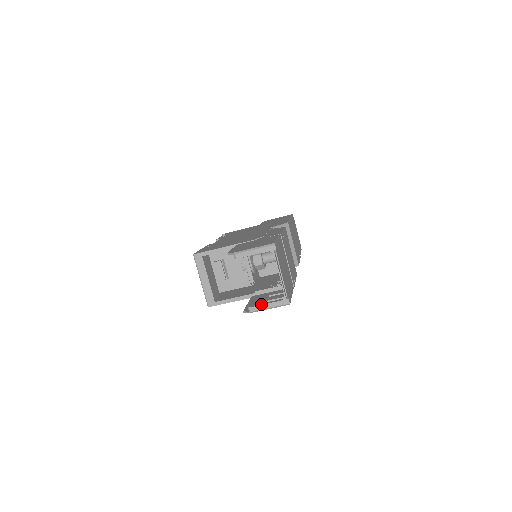
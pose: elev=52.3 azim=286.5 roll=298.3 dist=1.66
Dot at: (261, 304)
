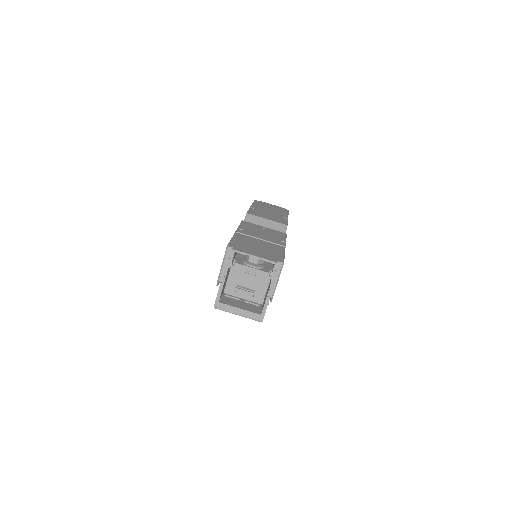
Dot at: occluded
